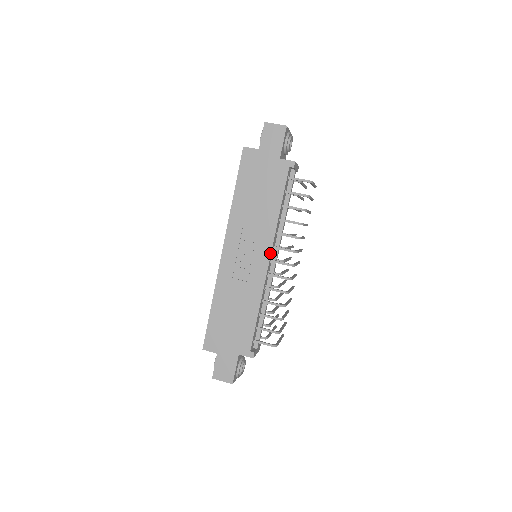
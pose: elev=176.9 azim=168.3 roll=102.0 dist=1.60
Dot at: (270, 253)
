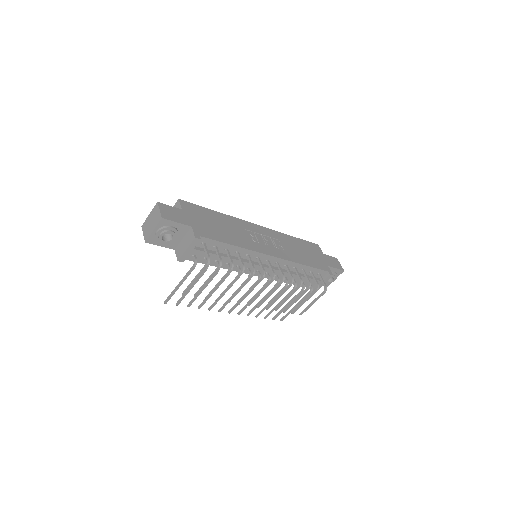
Dot at: (277, 257)
